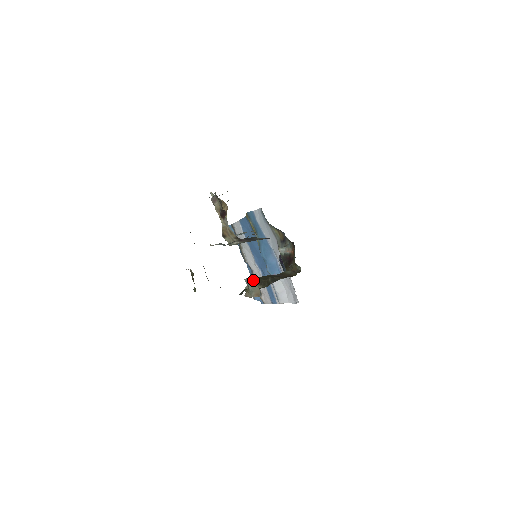
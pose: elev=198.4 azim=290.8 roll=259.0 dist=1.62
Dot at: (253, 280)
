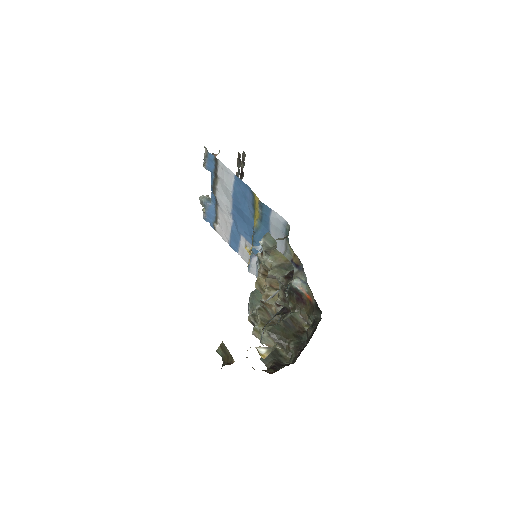
Dot at: (270, 333)
